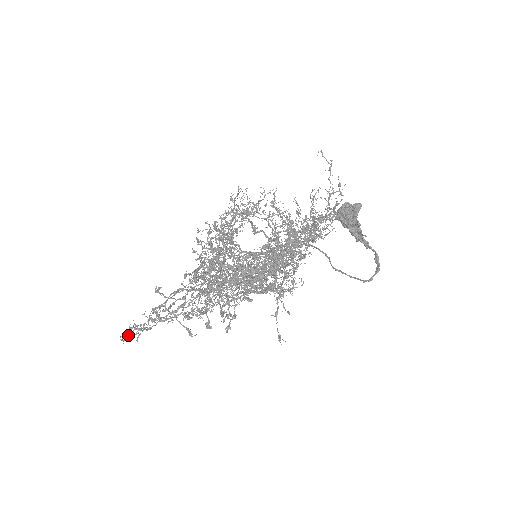
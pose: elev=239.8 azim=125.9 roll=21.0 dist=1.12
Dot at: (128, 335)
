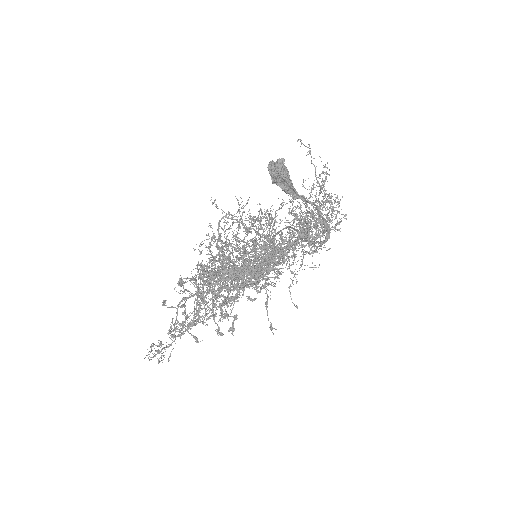
Dot at: (155, 354)
